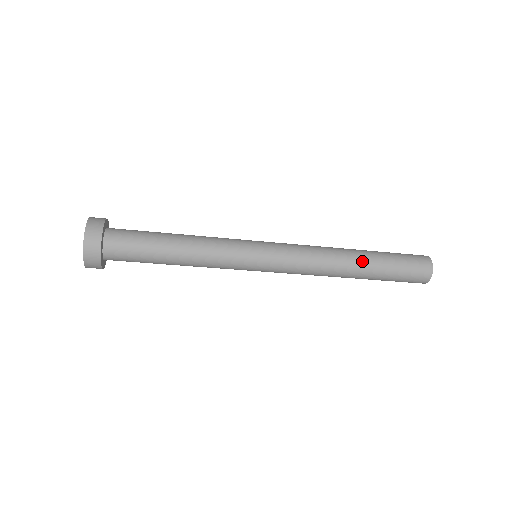
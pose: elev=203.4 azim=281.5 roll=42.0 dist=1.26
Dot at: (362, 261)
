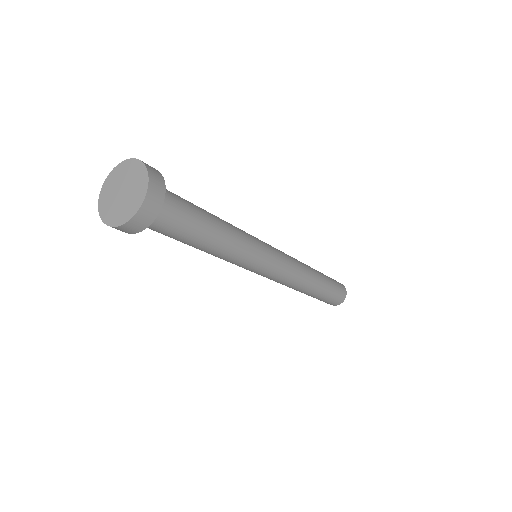
Dot at: (316, 270)
